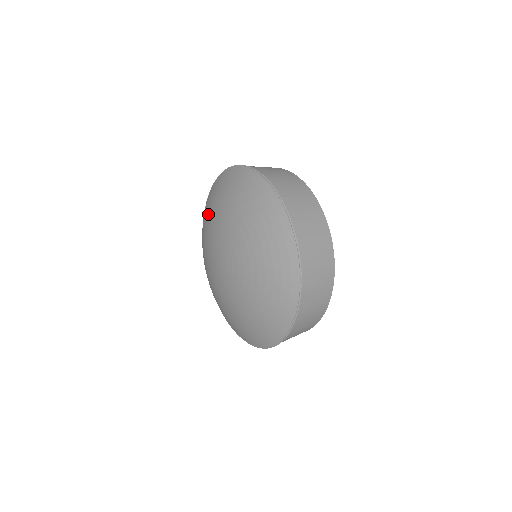
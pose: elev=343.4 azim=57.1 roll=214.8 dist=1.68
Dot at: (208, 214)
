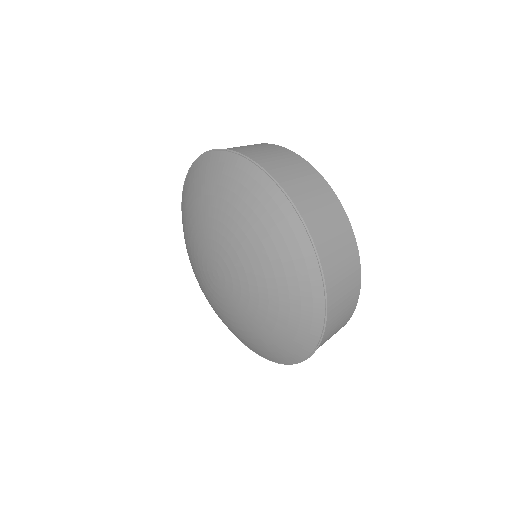
Dot at: (191, 208)
